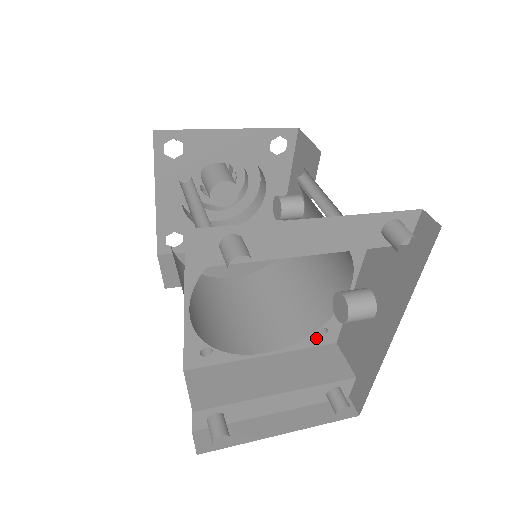
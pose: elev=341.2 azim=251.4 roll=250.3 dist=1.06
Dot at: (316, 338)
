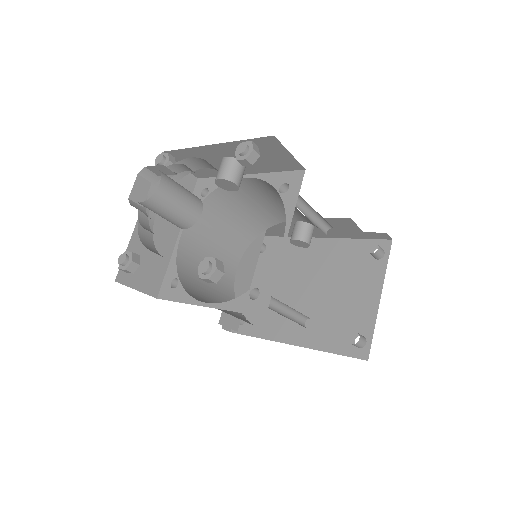
Dot at: occluded
